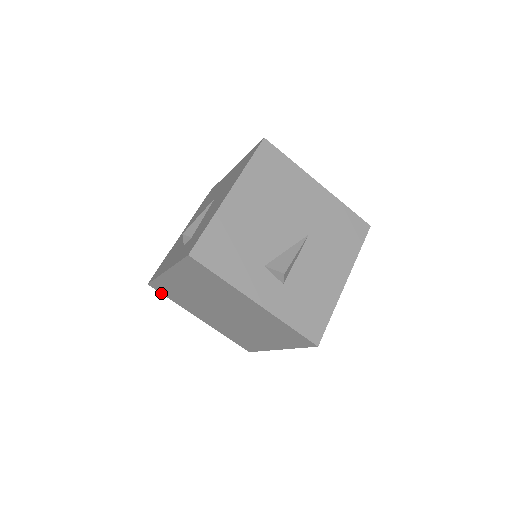
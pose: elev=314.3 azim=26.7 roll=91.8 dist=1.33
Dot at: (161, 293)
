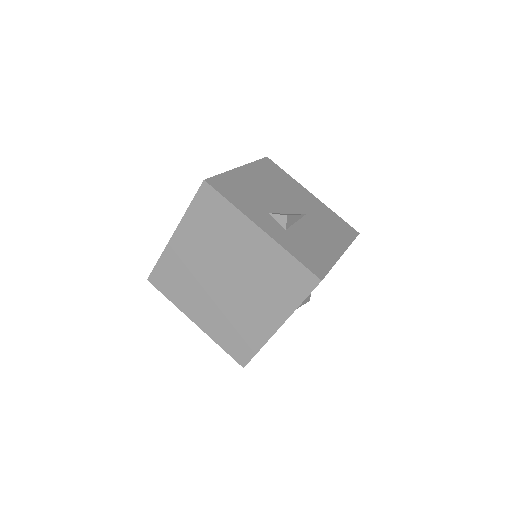
Dot at: (159, 290)
